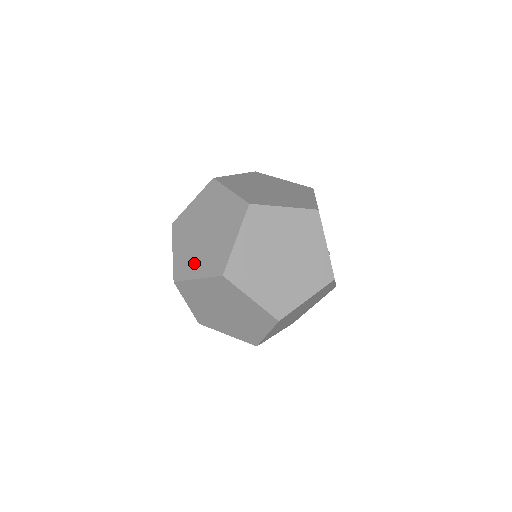
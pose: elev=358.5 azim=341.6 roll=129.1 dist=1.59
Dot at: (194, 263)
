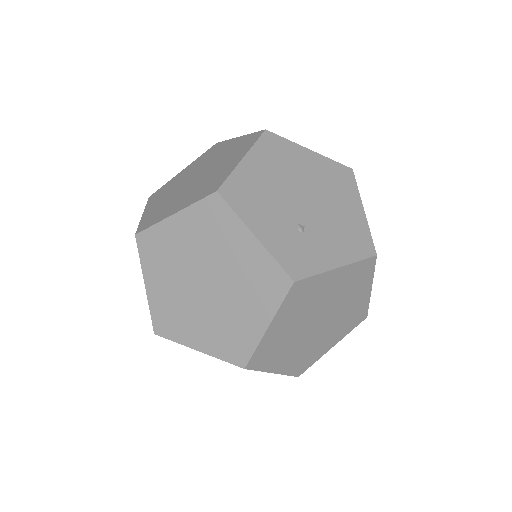
Dot at: occluded
